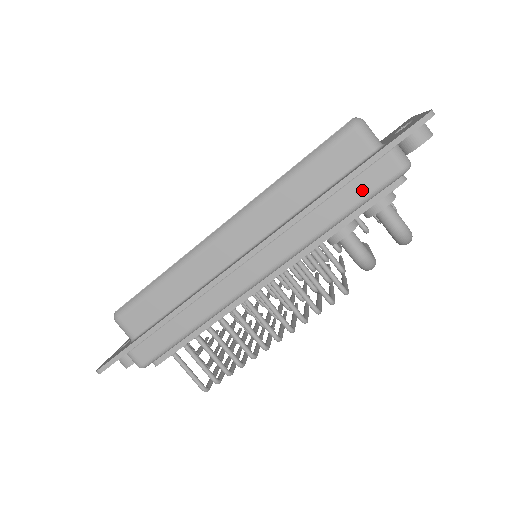
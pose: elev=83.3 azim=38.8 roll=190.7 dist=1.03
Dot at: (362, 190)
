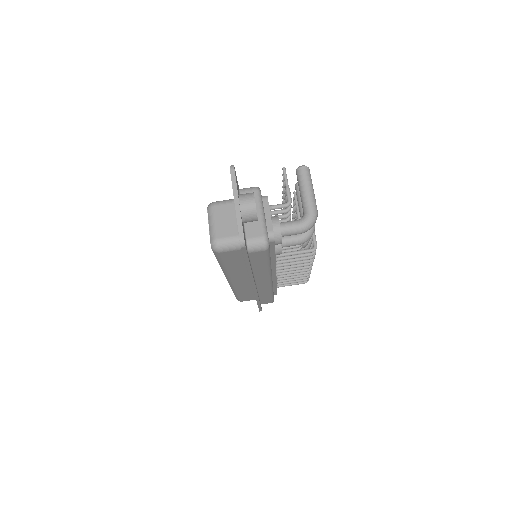
Dot at: (261, 260)
